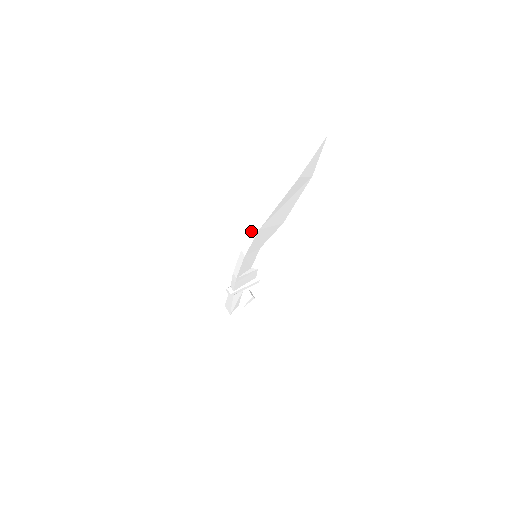
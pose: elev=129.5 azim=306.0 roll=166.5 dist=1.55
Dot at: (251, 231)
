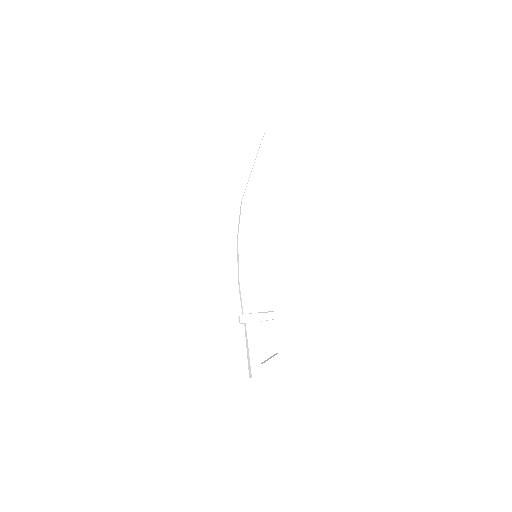
Dot at: (240, 212)
